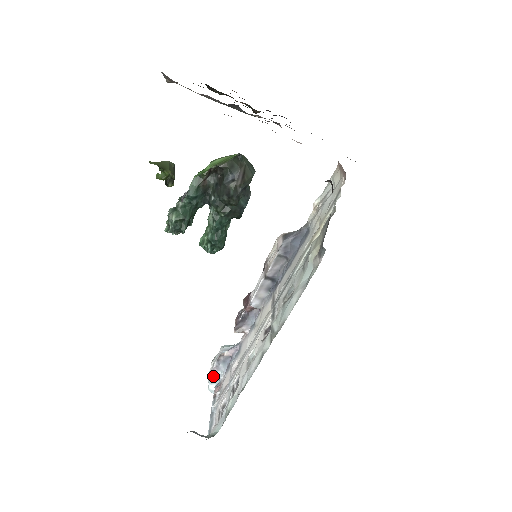
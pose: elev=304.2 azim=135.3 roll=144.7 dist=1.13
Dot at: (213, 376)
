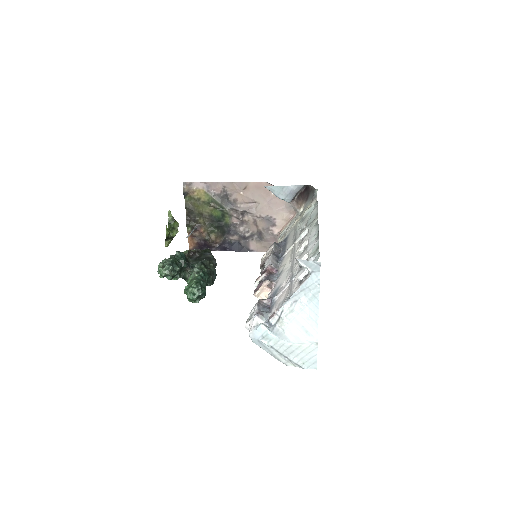
Dot at: (260, 314)
